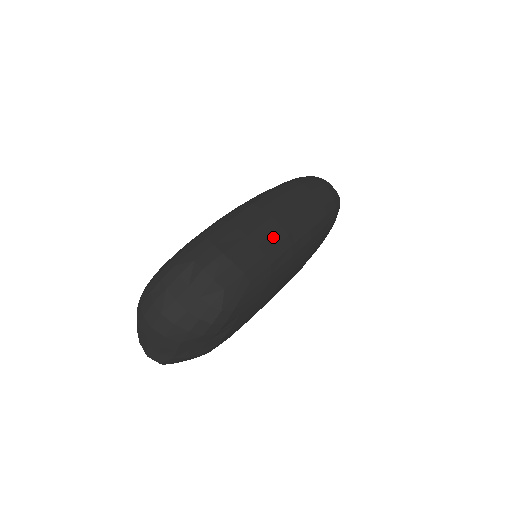
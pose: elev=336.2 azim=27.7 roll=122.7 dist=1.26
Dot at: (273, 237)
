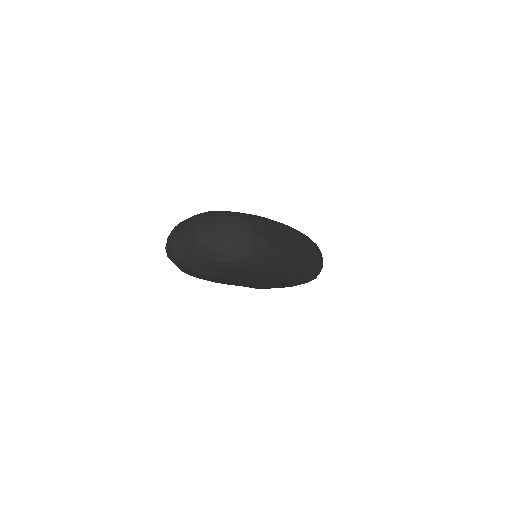
Dot at: (287, 254)
